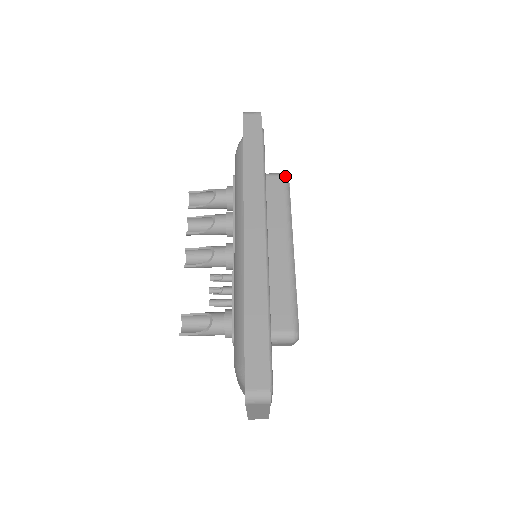
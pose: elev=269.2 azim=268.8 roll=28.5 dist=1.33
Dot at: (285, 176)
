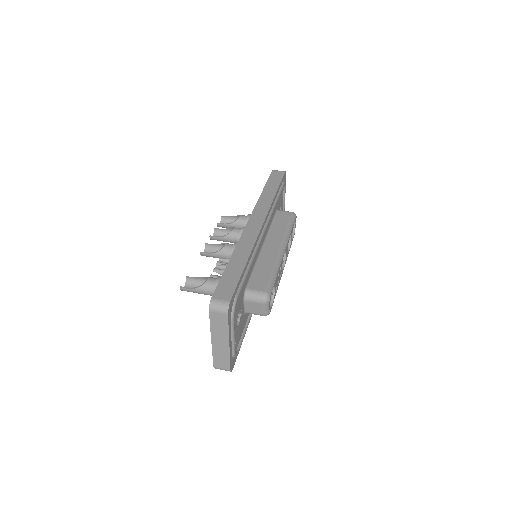
Dot at: (293, 213)
